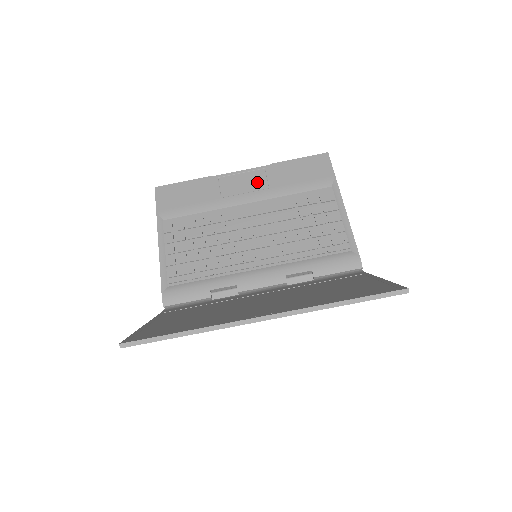
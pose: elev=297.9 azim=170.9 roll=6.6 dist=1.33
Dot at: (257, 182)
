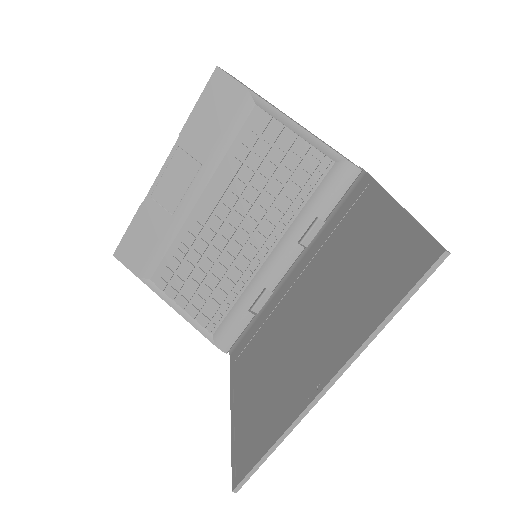
Dot at: (185, 168)
